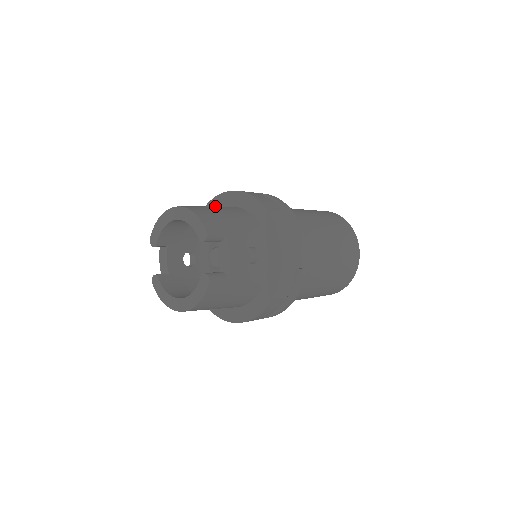
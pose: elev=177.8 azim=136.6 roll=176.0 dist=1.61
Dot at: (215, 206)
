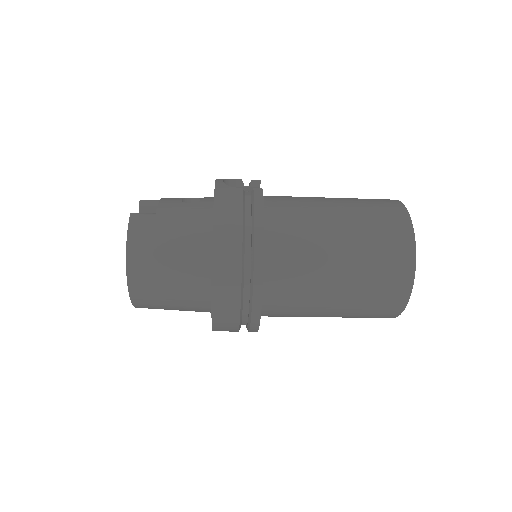
Dot at: occluded
